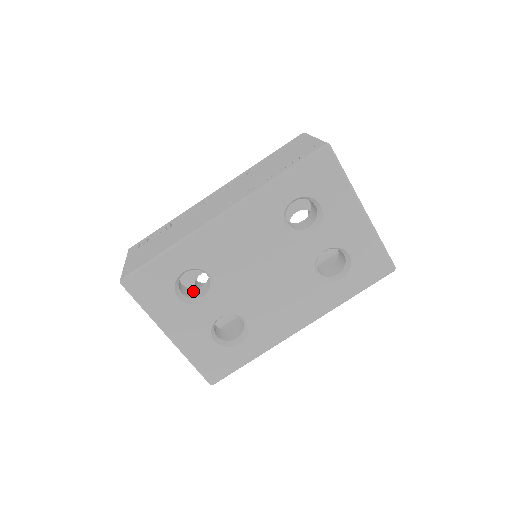
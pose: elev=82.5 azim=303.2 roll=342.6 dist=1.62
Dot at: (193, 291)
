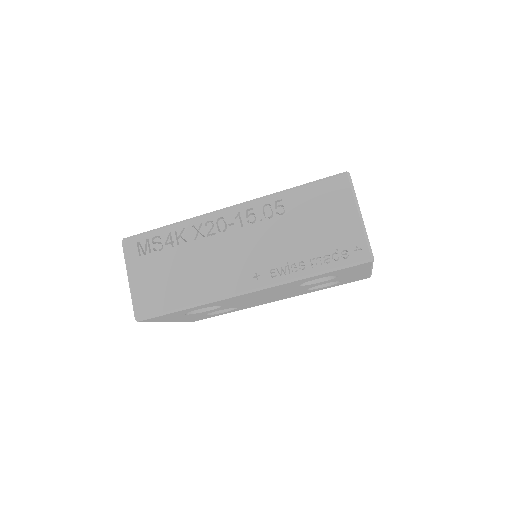
Dot at: occluded
